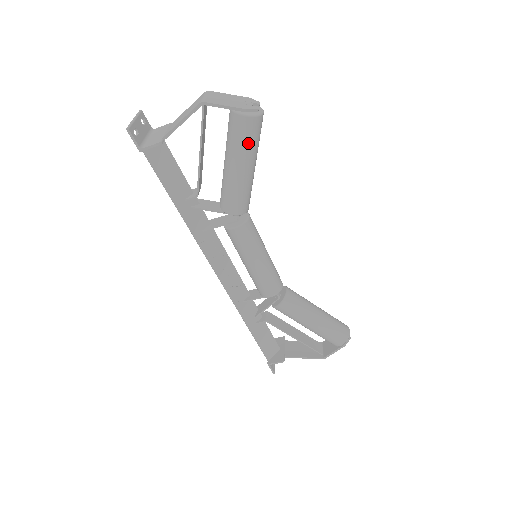
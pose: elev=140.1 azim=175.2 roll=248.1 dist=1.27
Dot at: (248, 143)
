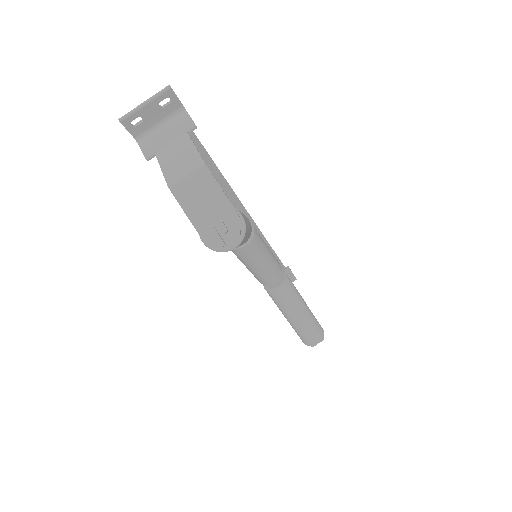
Dot at: occluded
